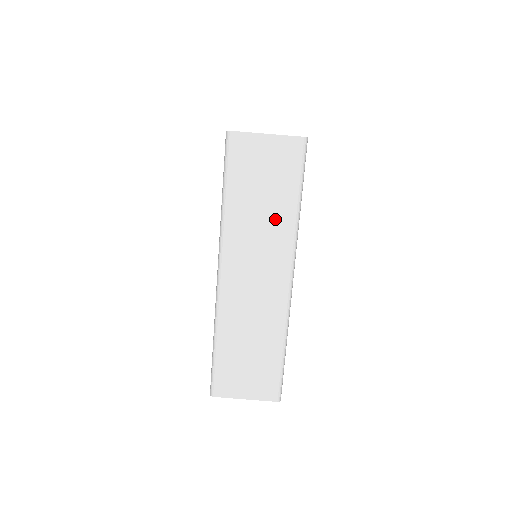
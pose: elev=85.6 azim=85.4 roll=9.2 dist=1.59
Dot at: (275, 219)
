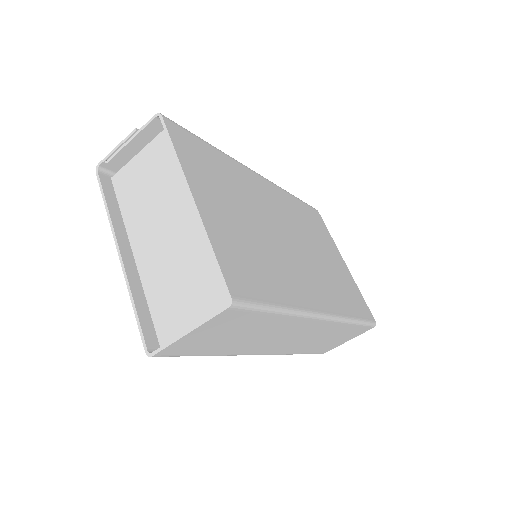
Dot at: (270, 328)
